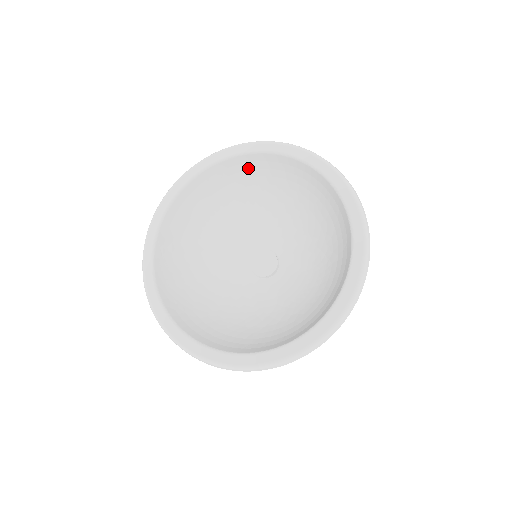
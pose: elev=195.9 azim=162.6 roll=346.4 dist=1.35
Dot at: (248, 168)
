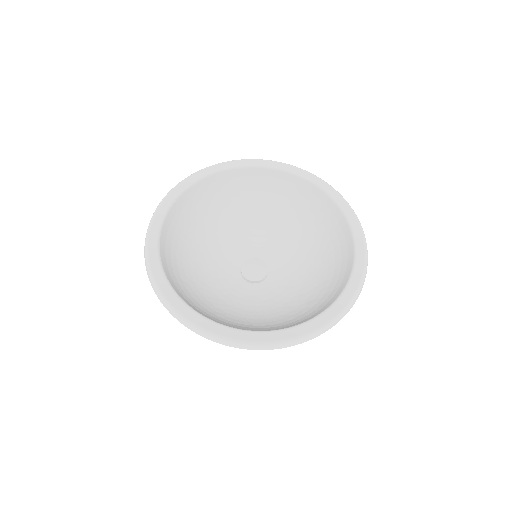
Dot at: (325, 212)
